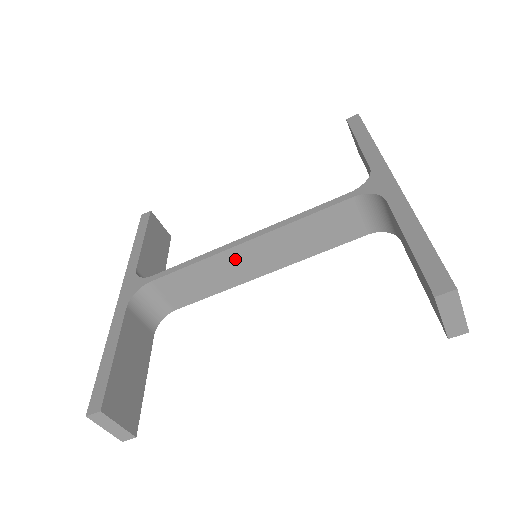
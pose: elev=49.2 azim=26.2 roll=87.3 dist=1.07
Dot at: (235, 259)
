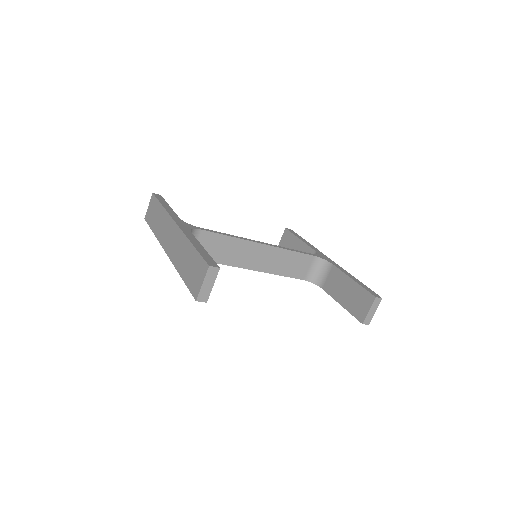
Dot at: (249, 250)
